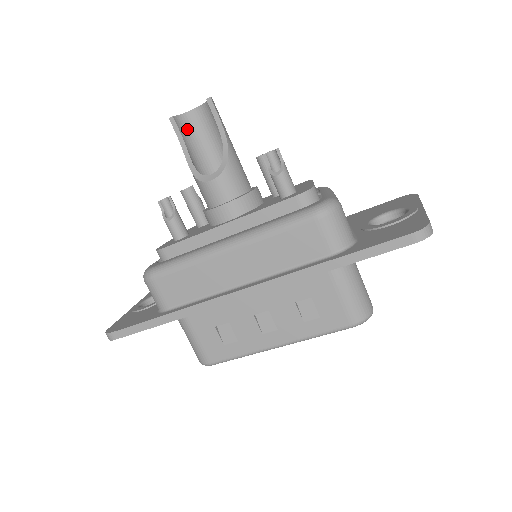
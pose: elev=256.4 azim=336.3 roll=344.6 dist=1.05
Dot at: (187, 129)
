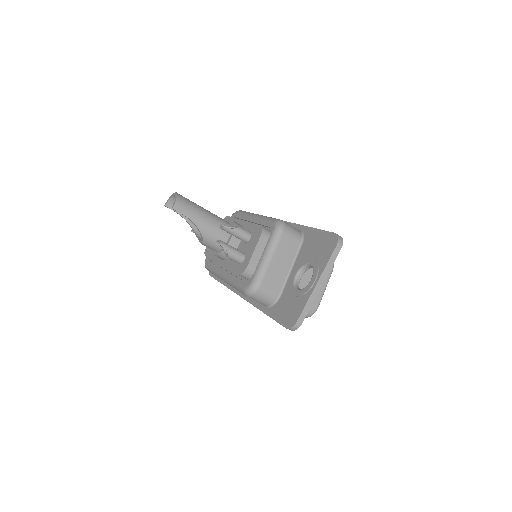
Dot at: occluded
